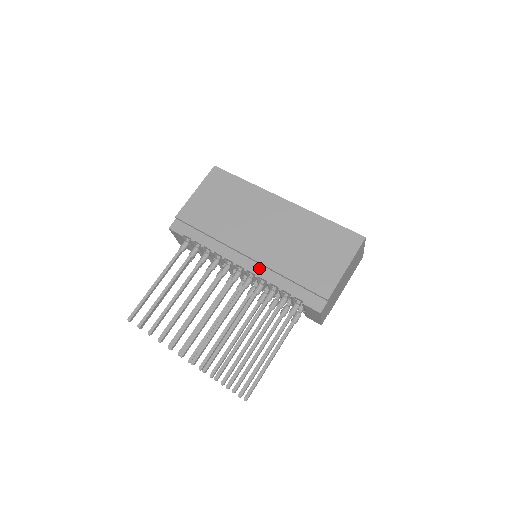
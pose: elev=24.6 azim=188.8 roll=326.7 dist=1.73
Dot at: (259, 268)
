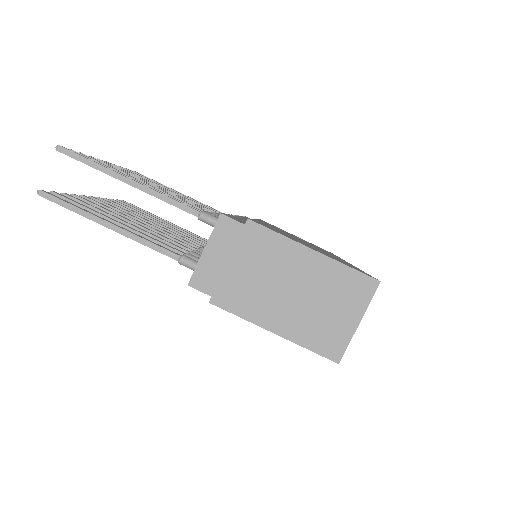
Dot at: occluded
